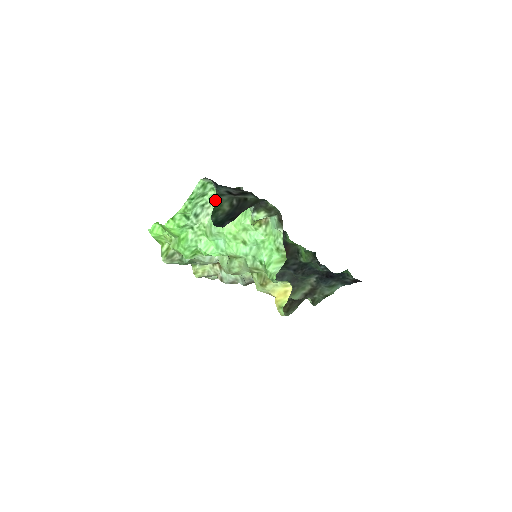
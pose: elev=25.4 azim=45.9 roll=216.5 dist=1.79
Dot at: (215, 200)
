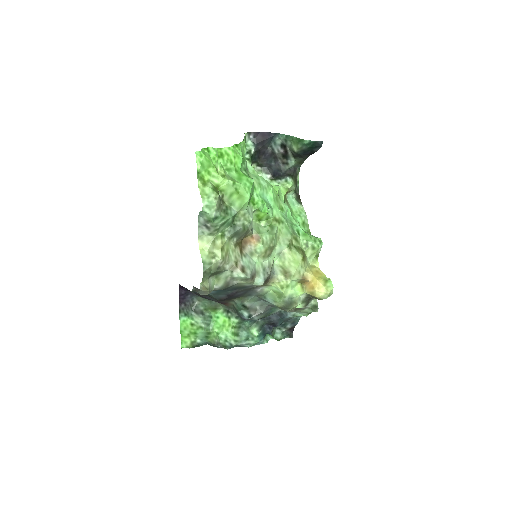
Dot at: occluded
